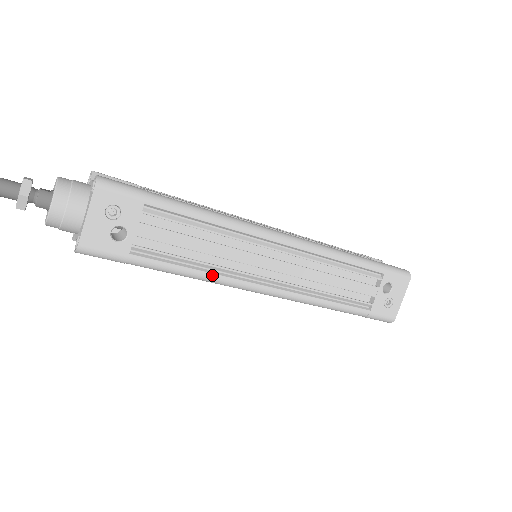
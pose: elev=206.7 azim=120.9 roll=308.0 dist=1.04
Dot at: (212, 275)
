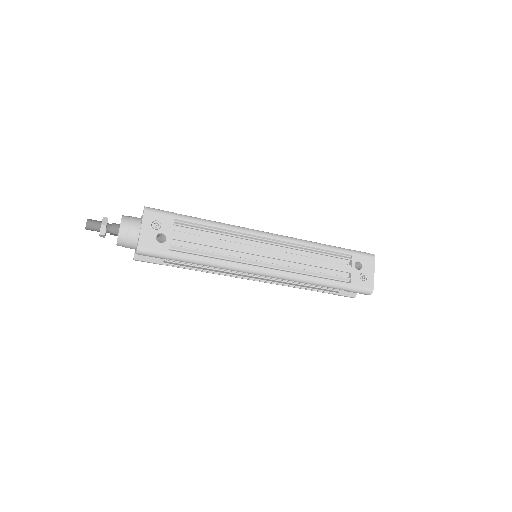
Dot at: (225, 262)
